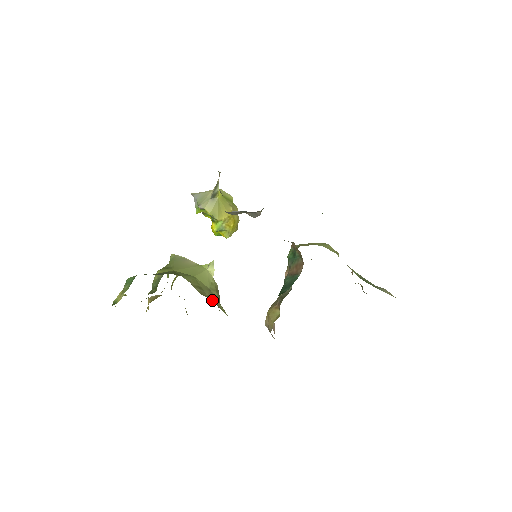
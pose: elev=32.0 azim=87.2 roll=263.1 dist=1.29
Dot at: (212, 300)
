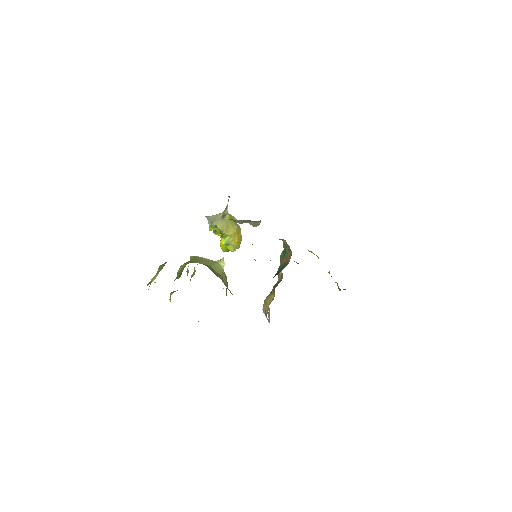
Dot at: occluded
